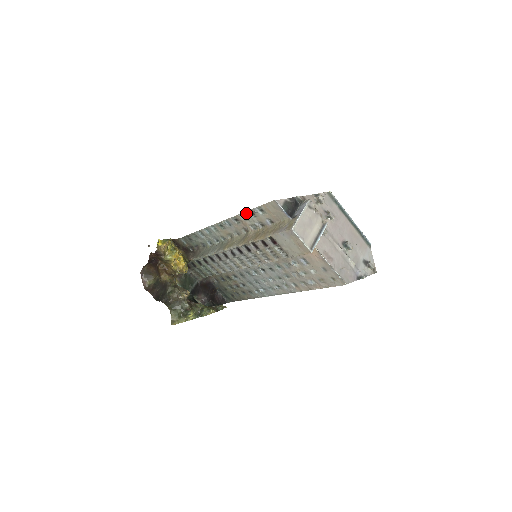
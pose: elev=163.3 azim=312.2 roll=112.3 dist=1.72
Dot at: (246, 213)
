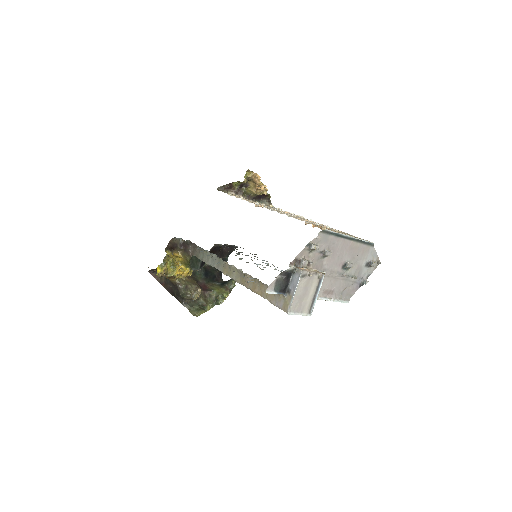
Dot at: occluded
